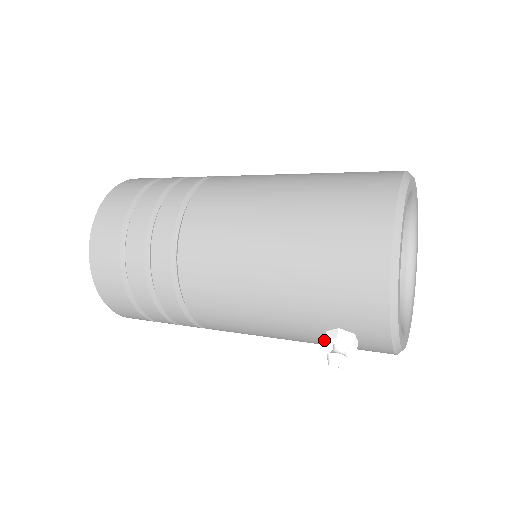
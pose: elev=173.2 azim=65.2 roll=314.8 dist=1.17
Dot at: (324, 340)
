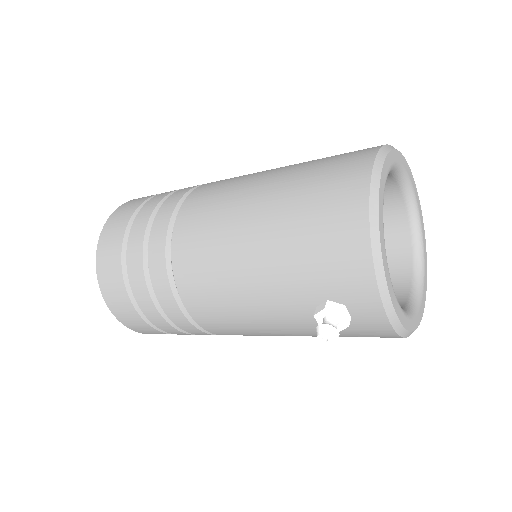
Dot at: (313, 315)
